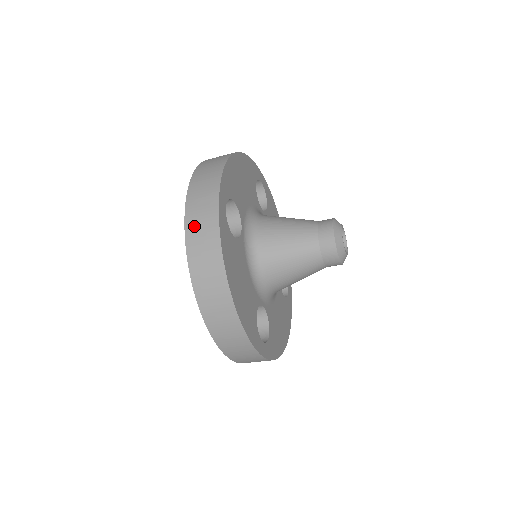
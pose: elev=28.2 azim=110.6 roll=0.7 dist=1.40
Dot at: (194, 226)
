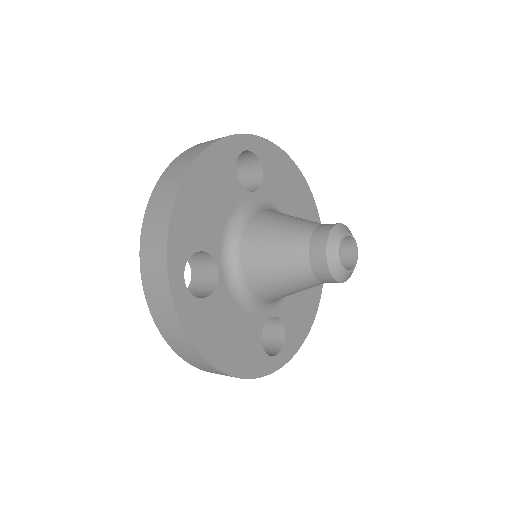
Dot at: (156, 310)
